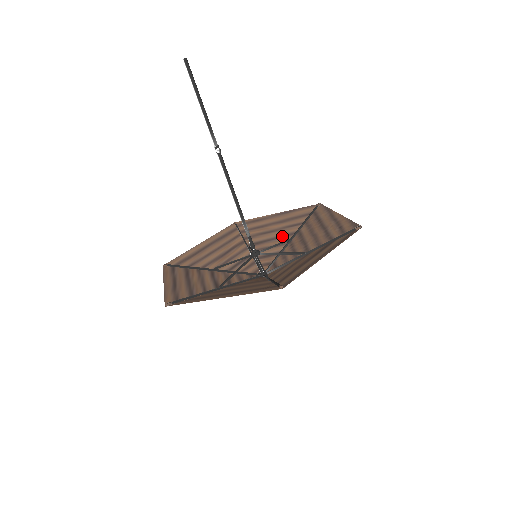
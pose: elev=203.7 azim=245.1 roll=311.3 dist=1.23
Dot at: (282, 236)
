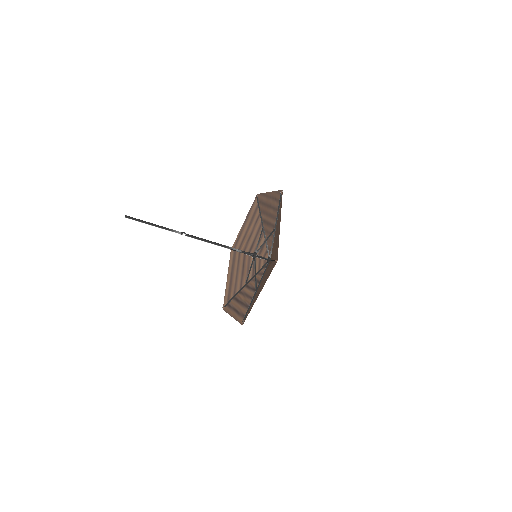
Dot at: (258, 231)
